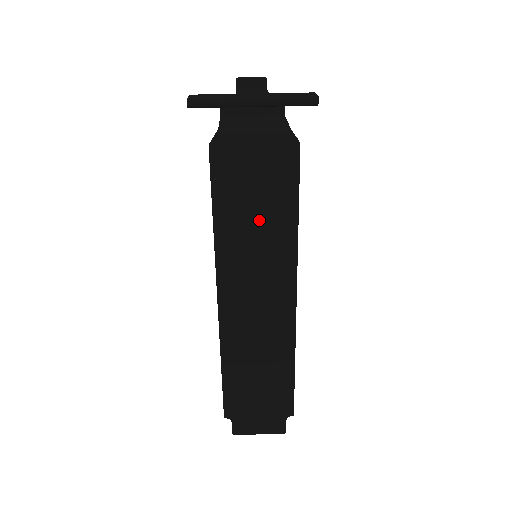
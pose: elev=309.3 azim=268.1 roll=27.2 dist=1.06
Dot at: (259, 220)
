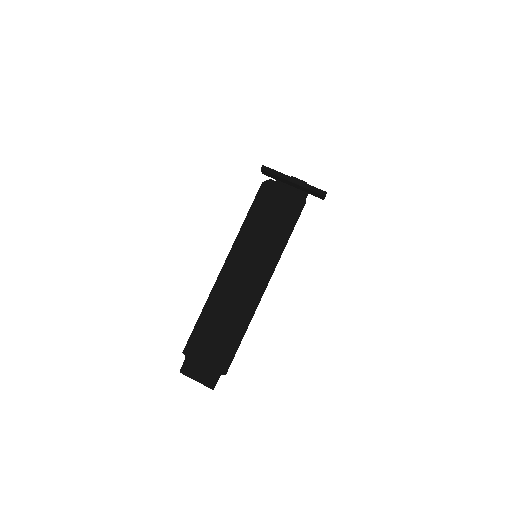
Dot at: (268, 231)
